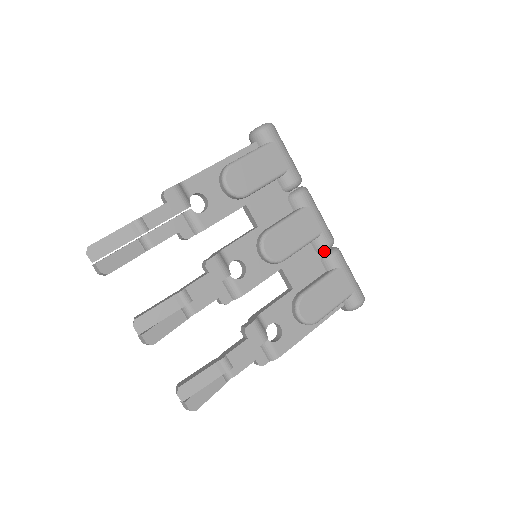
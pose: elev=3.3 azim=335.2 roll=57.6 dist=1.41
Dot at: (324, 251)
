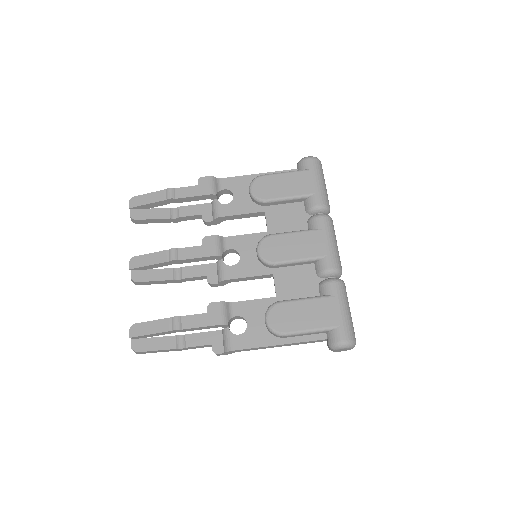
Dot at: (325, 276)
